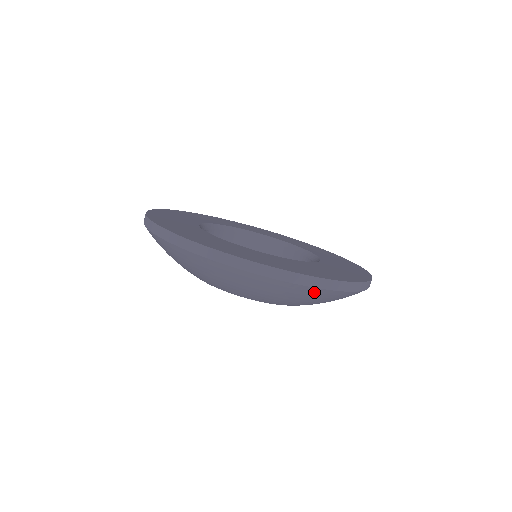
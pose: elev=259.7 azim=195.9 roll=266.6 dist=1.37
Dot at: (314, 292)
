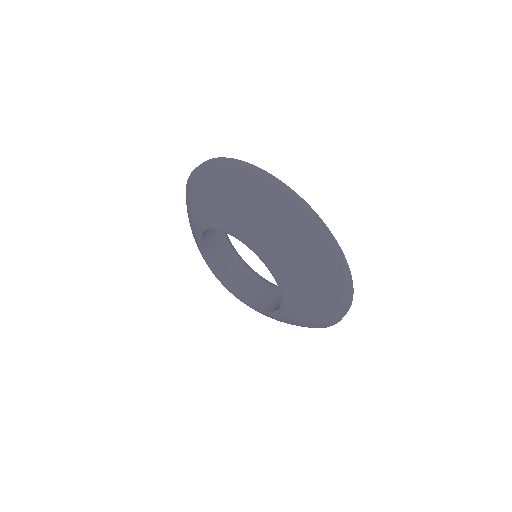
Dot at: (338, 281)
